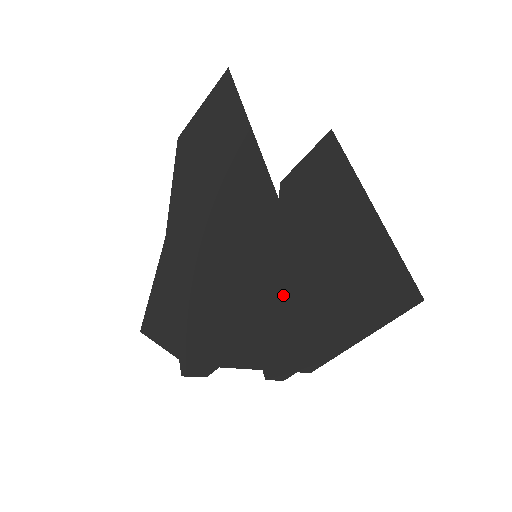
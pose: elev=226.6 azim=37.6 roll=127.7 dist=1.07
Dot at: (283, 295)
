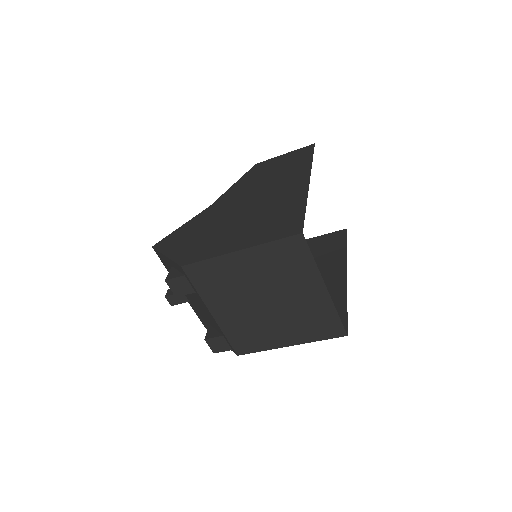
Dot at: (277, 248)
